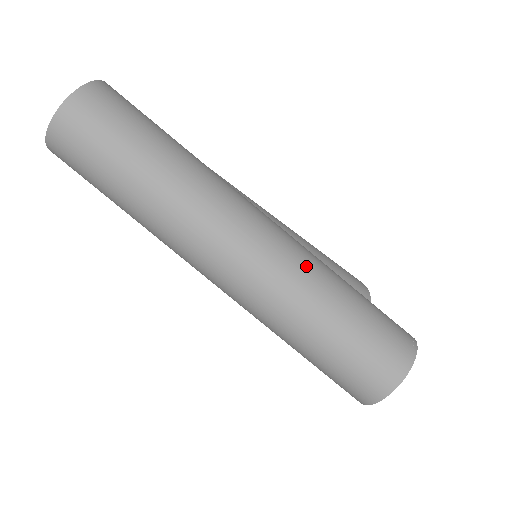
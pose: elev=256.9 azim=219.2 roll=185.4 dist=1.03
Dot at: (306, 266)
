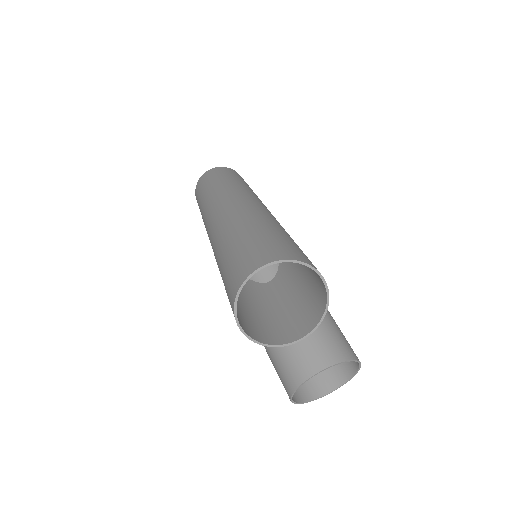
Dot at: (266, 215)
